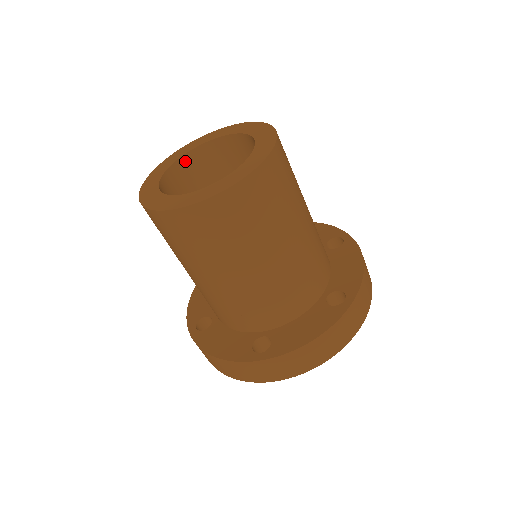
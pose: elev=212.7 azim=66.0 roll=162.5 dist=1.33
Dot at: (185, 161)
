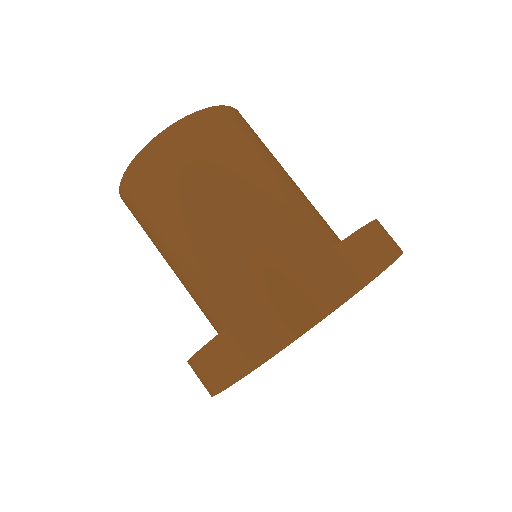
Dot at: occluded
